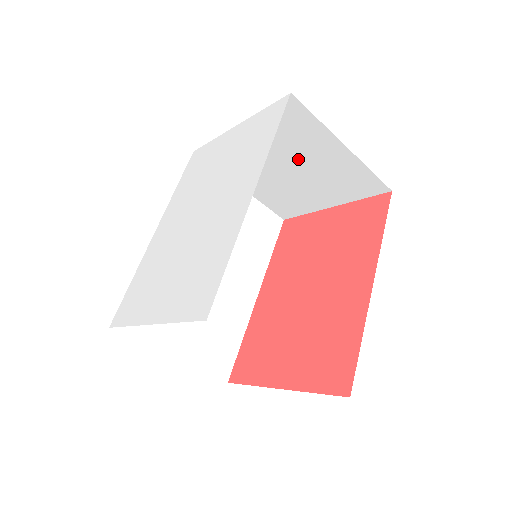
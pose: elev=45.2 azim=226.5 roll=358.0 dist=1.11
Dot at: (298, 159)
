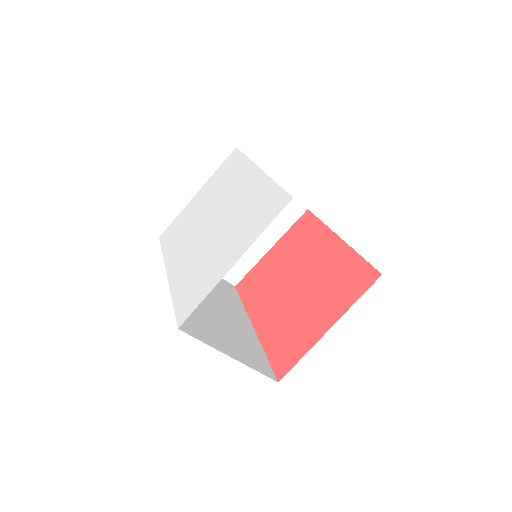
Dot at: occluded
